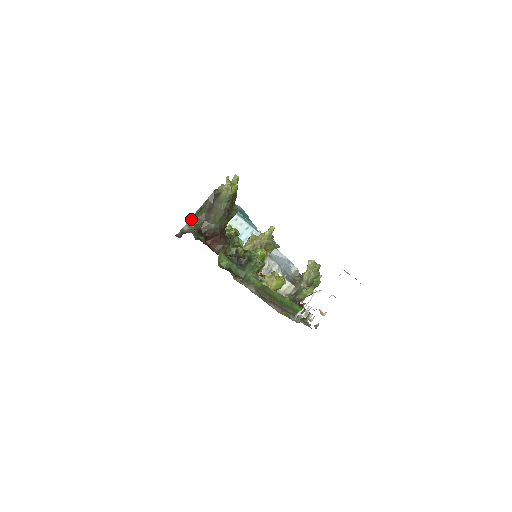
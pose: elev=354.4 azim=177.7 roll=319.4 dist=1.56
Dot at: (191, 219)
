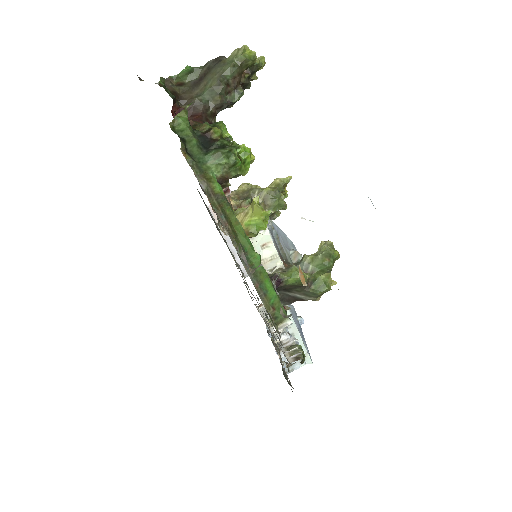
Dot at: (173, 78)
